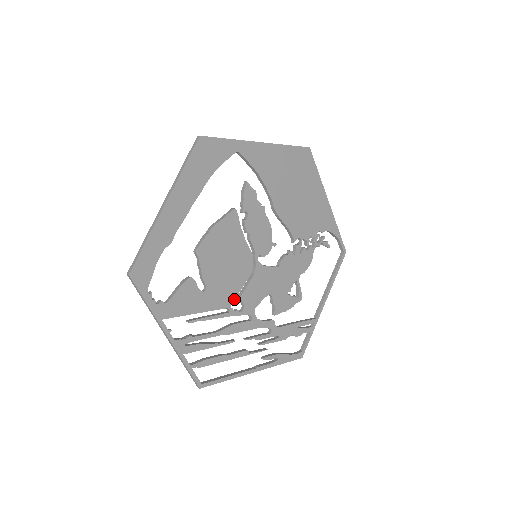
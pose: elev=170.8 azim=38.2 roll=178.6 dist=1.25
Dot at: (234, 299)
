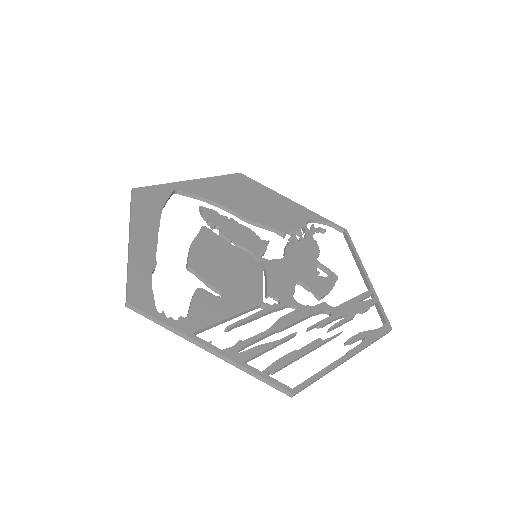
Dot at: (262, 295)
